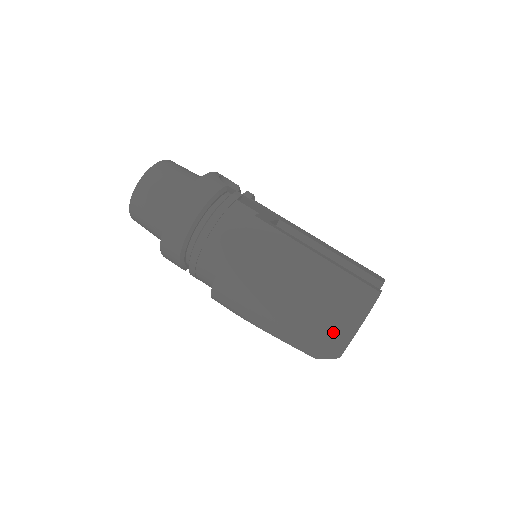
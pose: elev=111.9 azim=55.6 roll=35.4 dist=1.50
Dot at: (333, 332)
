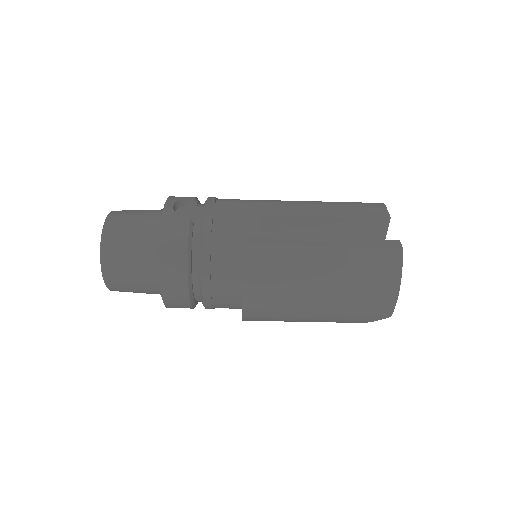
Dot at: (377, 304)
